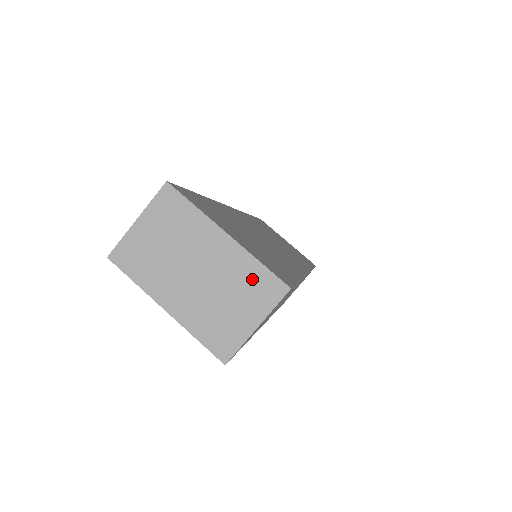
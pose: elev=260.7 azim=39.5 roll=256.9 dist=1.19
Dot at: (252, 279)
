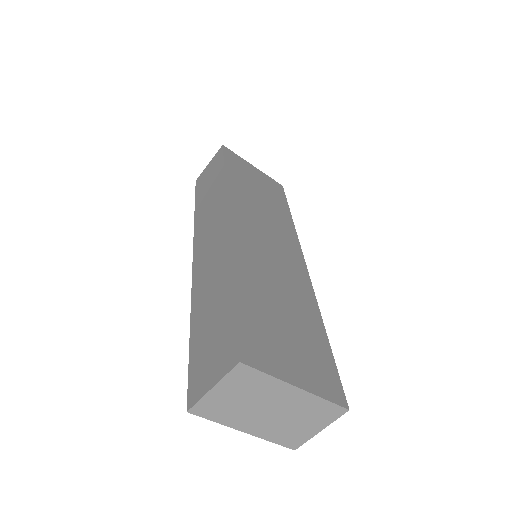
Dot at: (318, 409)
